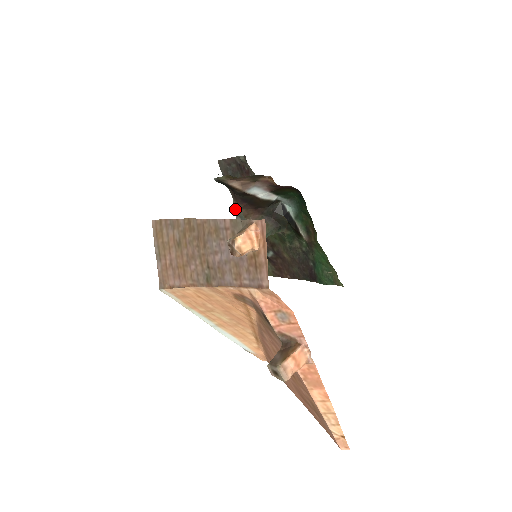
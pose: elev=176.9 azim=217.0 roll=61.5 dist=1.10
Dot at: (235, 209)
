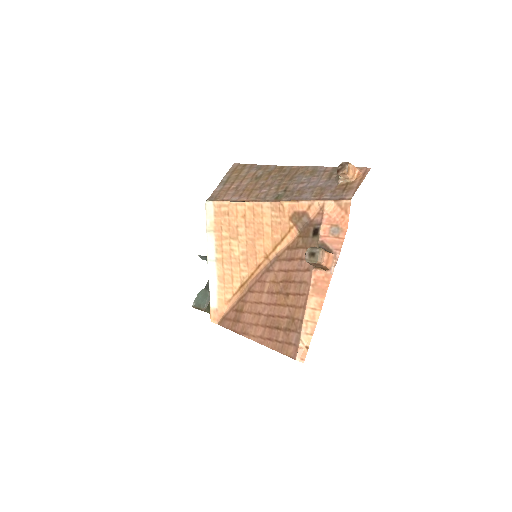
Dot at: occluded
